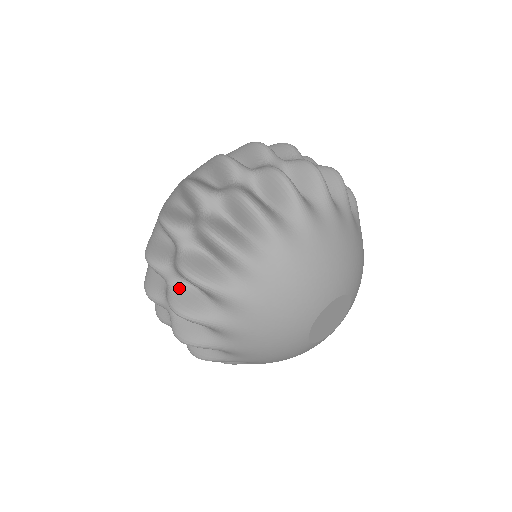
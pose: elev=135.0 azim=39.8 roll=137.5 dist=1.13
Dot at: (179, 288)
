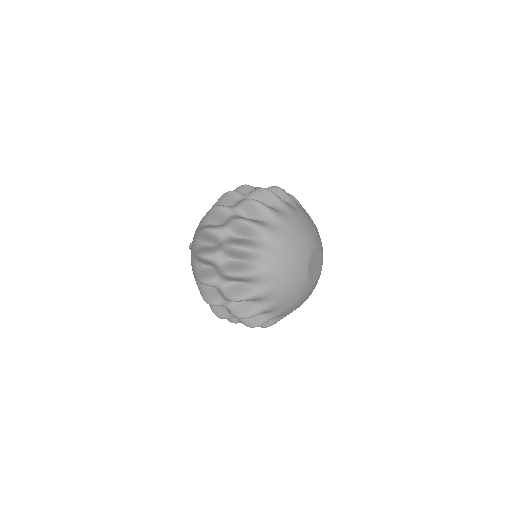
Dot at: (227, 264)
